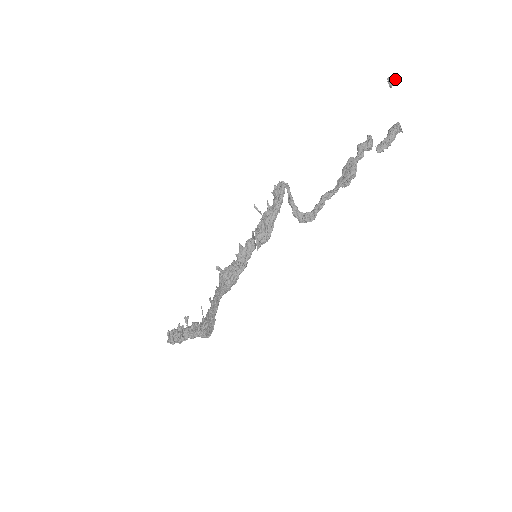
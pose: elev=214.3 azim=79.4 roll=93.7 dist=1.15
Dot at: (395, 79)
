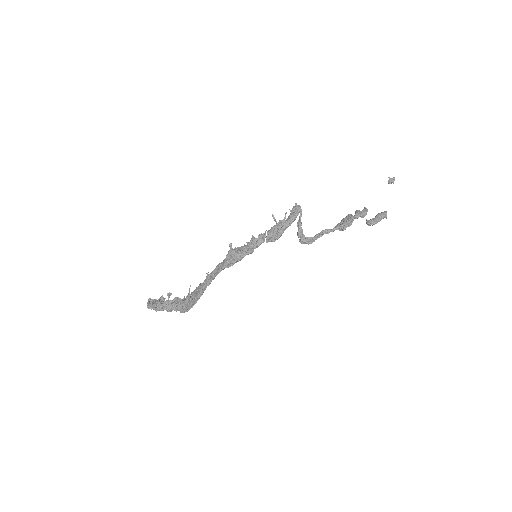
Dot at: (394, 180)
